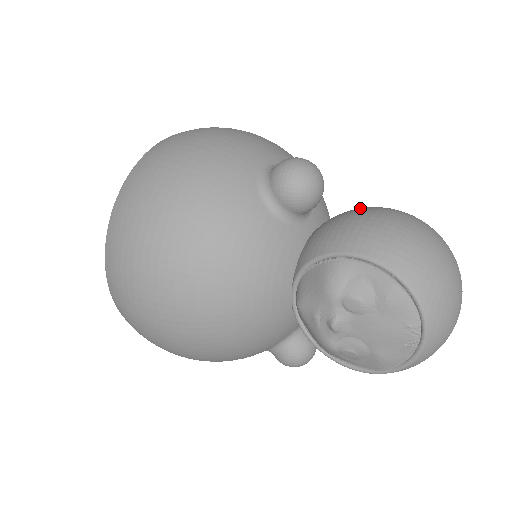
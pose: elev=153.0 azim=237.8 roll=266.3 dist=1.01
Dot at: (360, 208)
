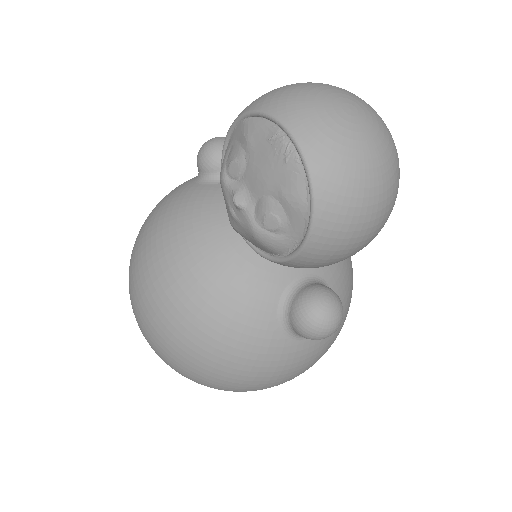
Dot at: occluded
